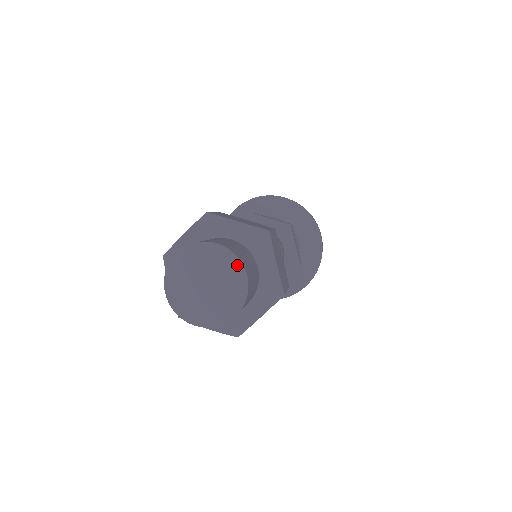
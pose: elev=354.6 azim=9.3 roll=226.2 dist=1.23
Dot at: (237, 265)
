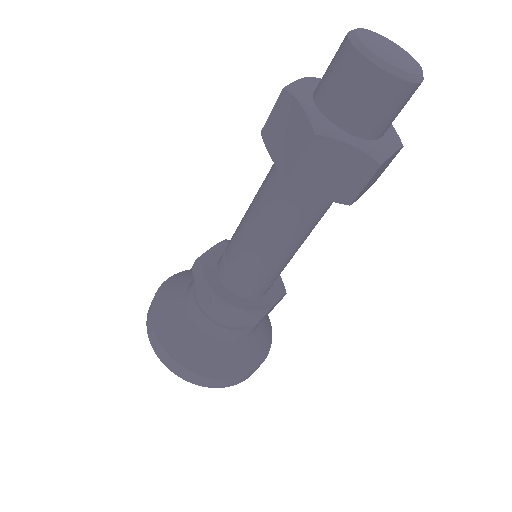
Dot at: occluded
